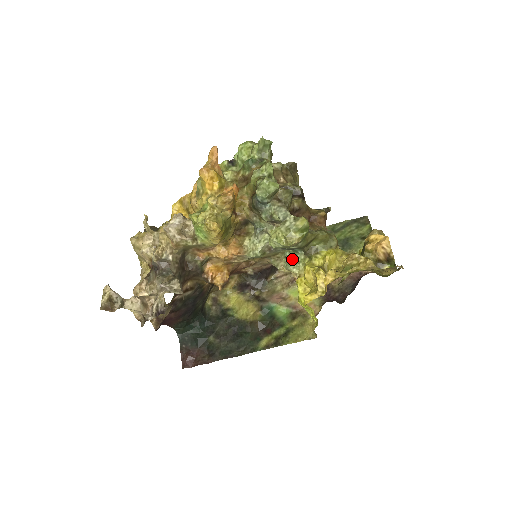
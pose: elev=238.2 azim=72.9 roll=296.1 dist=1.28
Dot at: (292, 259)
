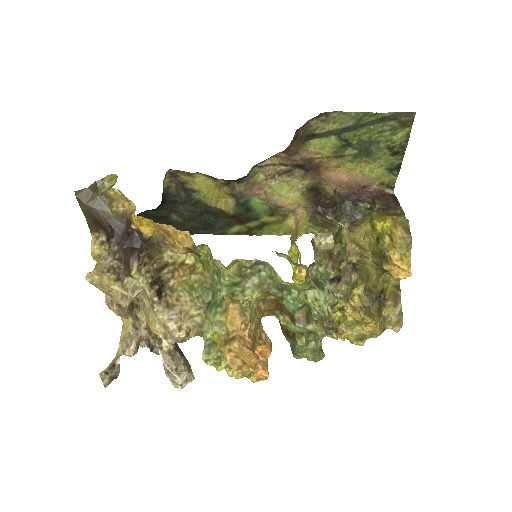
Dot at: (299, 264)
